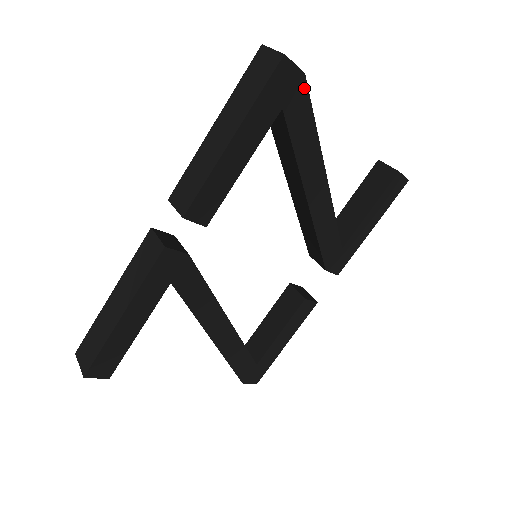
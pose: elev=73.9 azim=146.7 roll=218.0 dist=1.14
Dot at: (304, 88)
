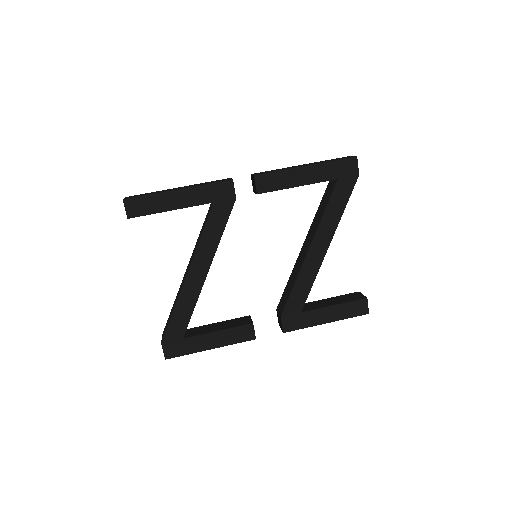
Dot at: (354, 182)
